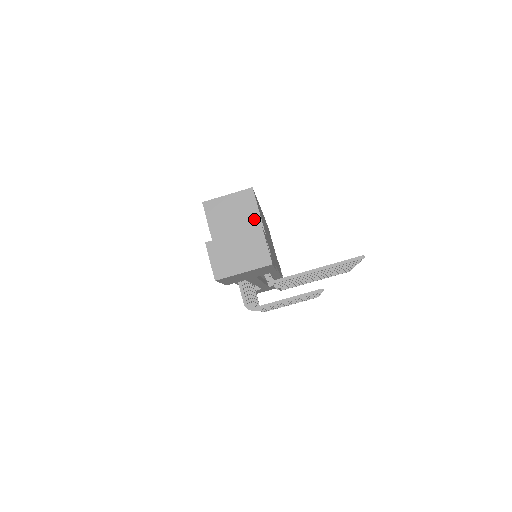
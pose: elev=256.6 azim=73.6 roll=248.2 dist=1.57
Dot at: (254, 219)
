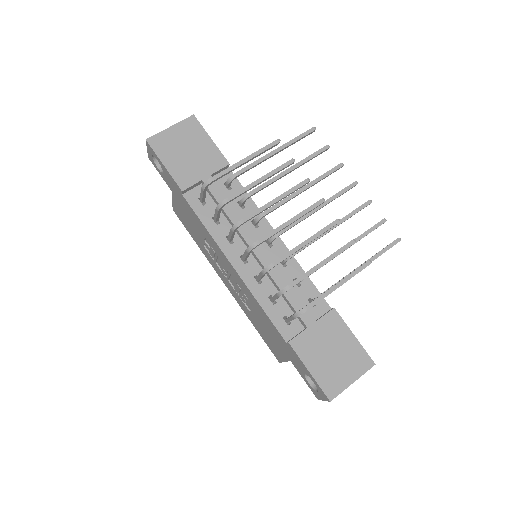
Dot at: occluded
